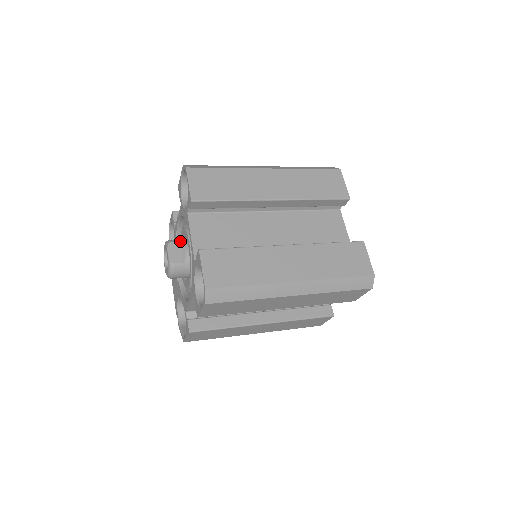
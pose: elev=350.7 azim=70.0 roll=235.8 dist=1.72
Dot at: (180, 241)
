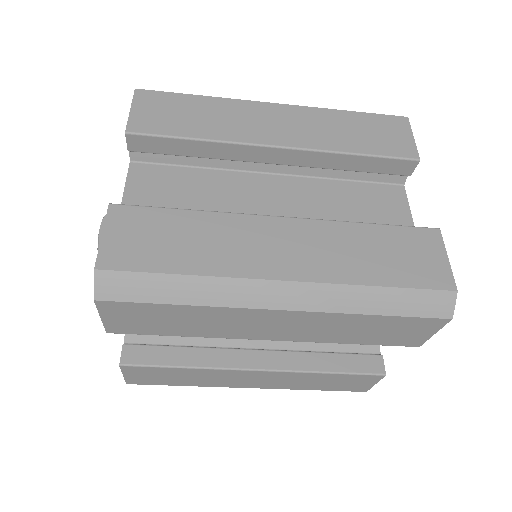
Dot at: occluded
